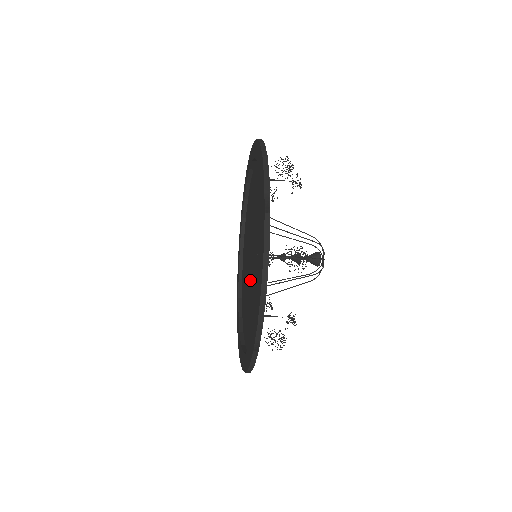
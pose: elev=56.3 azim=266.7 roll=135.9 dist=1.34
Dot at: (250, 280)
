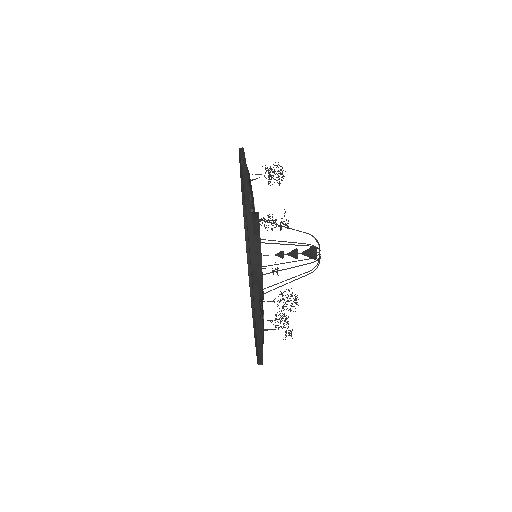
Dot at: occluded
